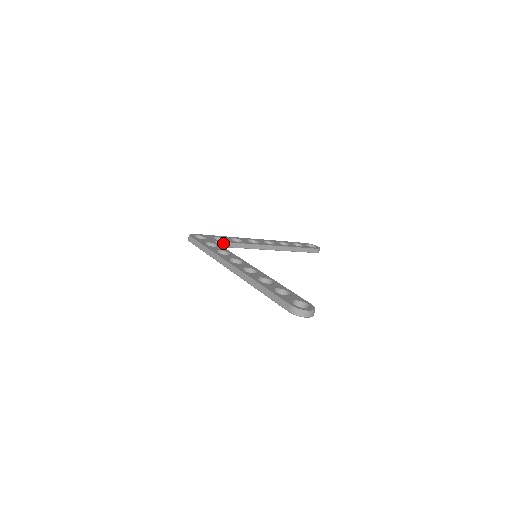
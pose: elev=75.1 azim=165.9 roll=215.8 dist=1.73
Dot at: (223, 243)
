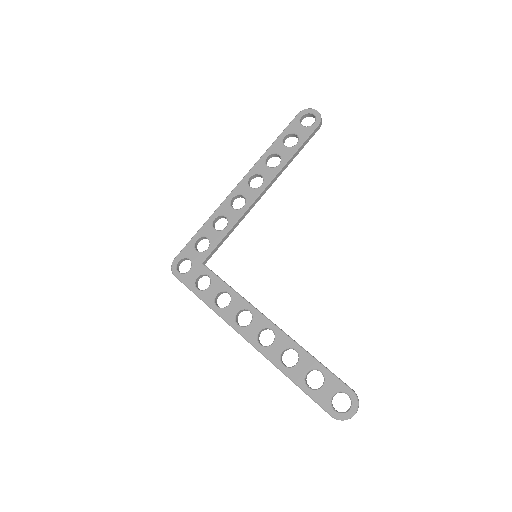
Dot at: (211, 253)
